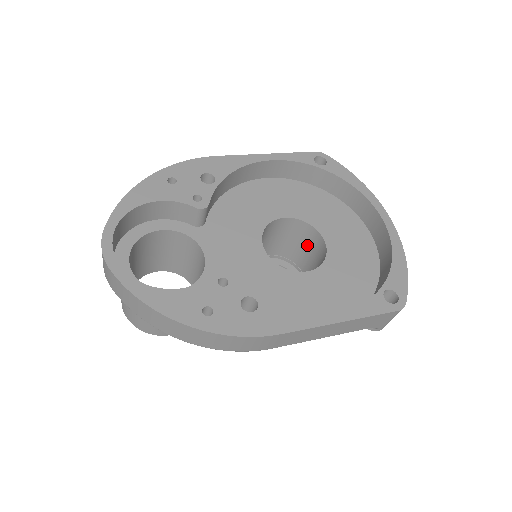
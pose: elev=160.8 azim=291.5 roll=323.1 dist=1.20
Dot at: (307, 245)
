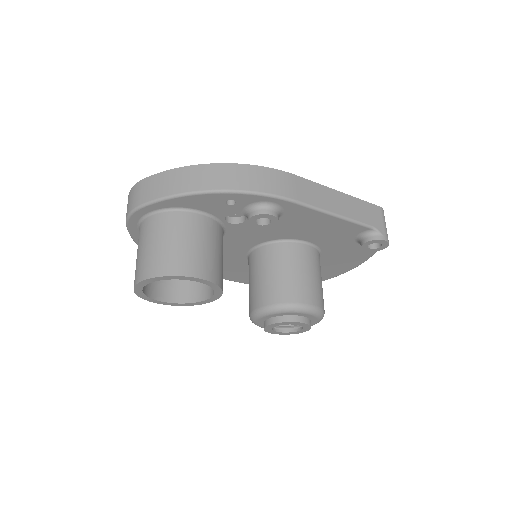
Dot at: occluded
